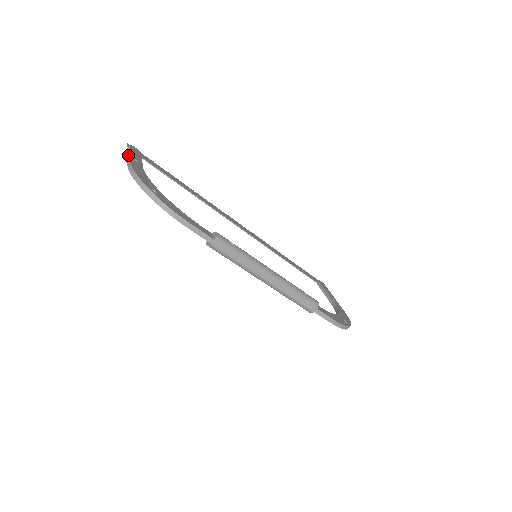
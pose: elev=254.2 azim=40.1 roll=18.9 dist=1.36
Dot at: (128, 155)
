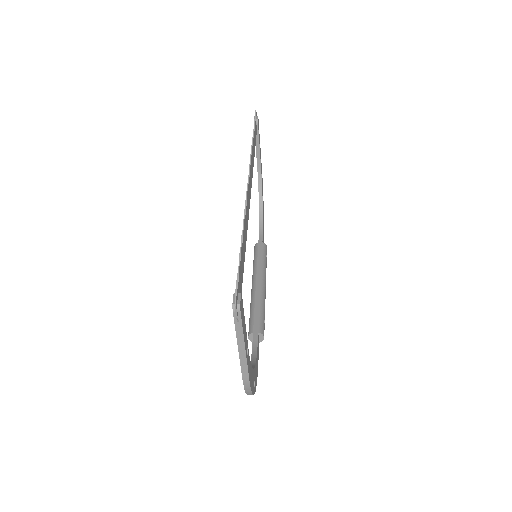
Dot at: (241, 349)
